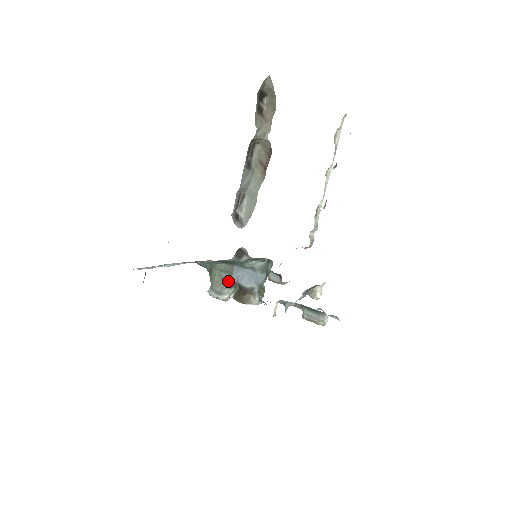
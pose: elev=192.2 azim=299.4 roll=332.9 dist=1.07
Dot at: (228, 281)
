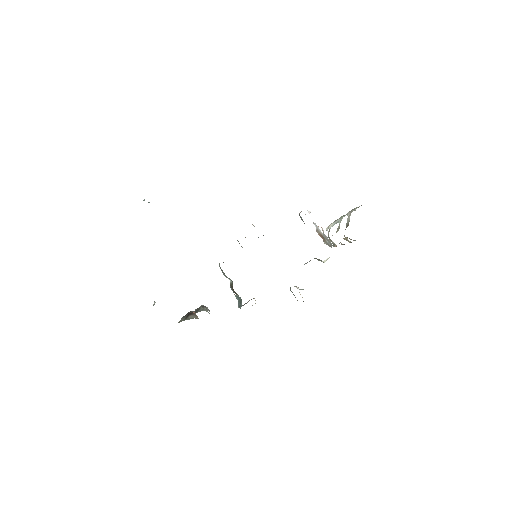
Dot at: occluded
